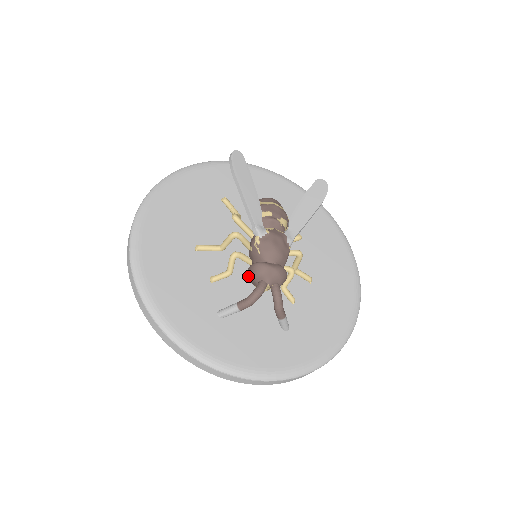
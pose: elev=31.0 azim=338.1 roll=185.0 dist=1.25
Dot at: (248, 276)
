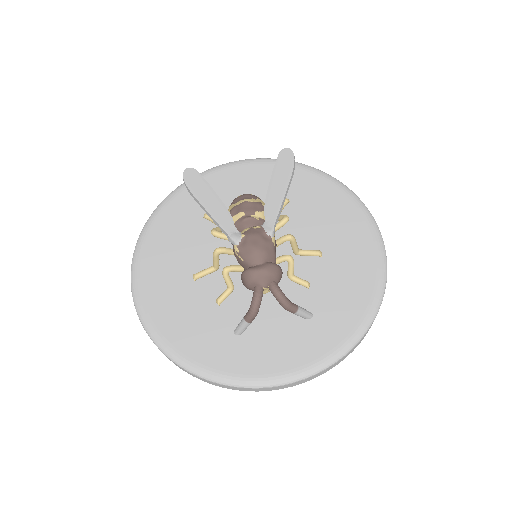
Dot at: occluded
